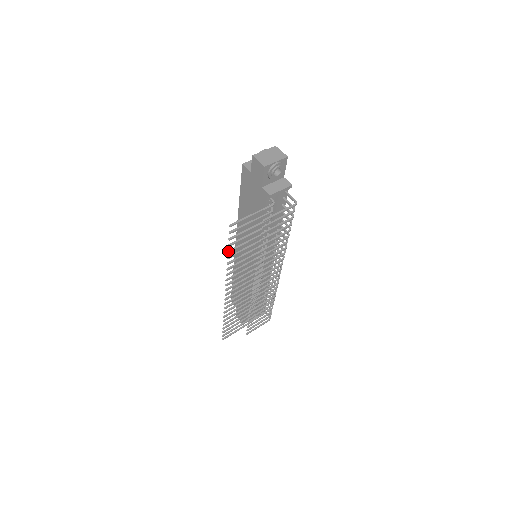
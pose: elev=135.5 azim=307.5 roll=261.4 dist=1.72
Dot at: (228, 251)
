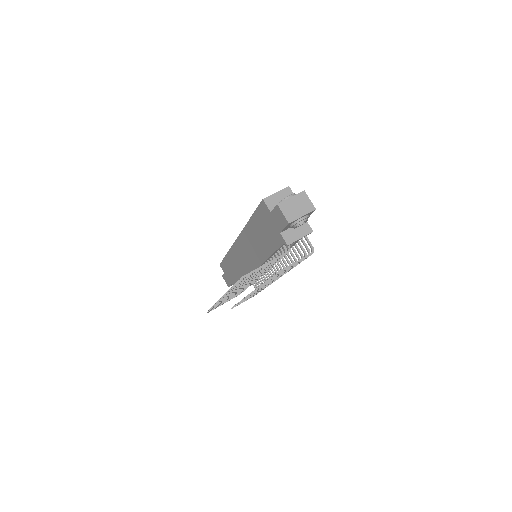
Dot at: (232, 286)
